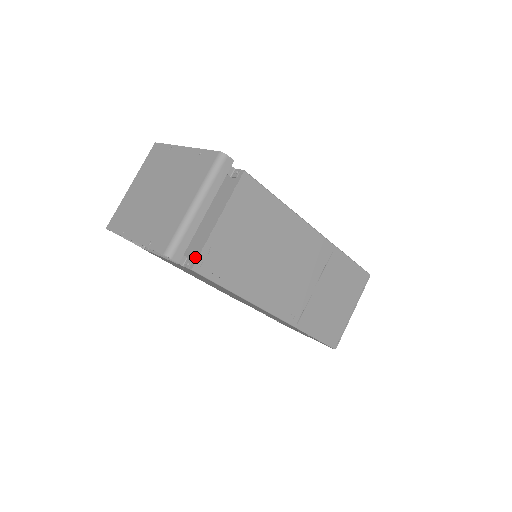
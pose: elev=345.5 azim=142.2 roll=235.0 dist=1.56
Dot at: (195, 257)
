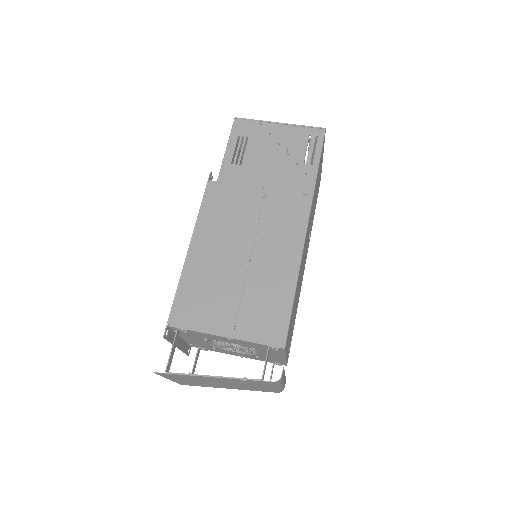
Dot at: (283, 364)
